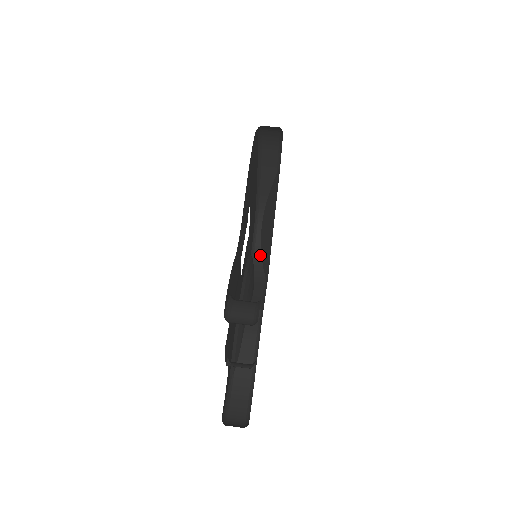
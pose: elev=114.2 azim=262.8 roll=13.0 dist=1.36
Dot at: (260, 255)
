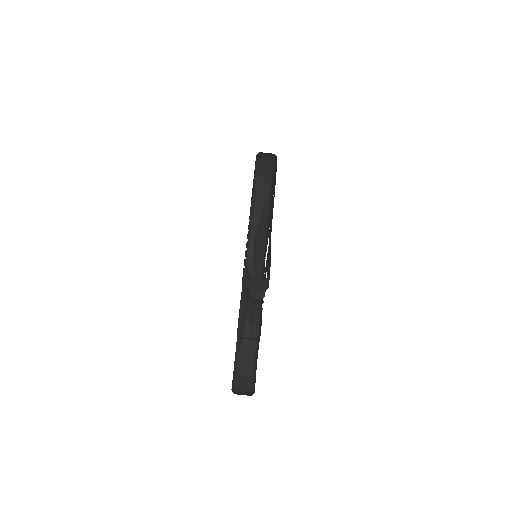
Dot at: (253, 267)
